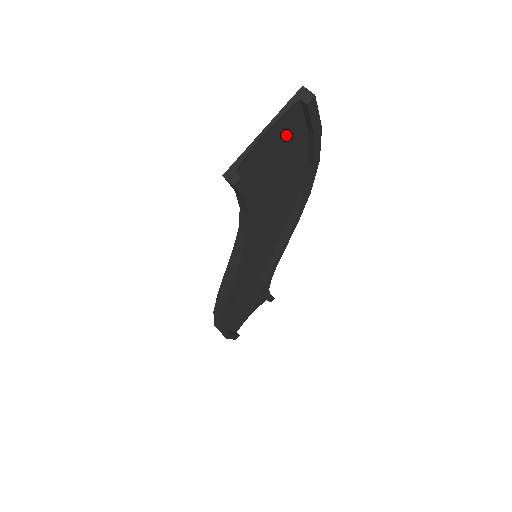
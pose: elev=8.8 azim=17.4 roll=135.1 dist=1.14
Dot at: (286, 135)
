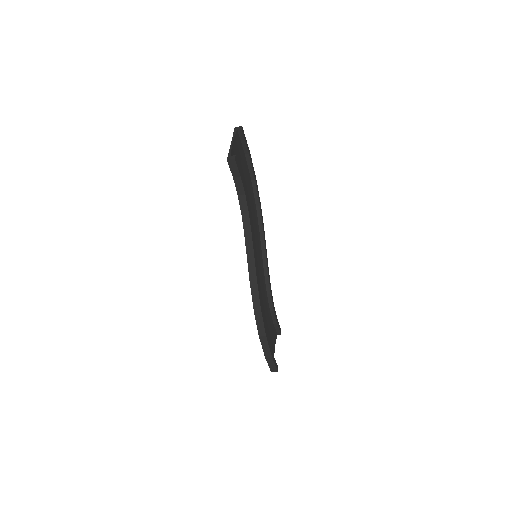
Dot at: (239, 152)
